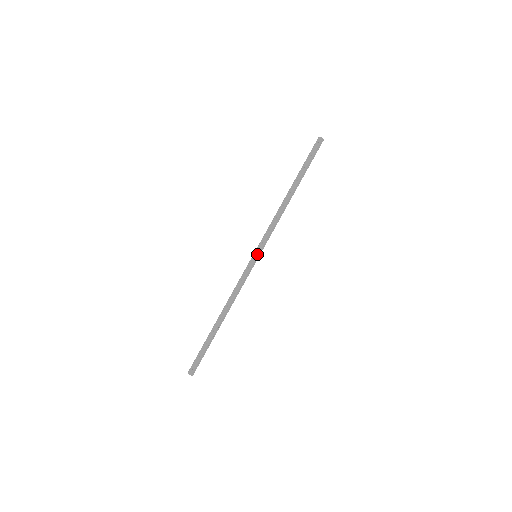
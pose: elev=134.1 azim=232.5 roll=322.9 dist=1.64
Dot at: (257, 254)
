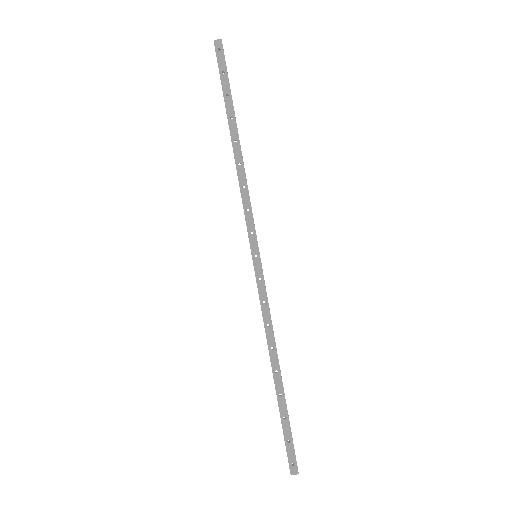
Dot at: (257, 252)
